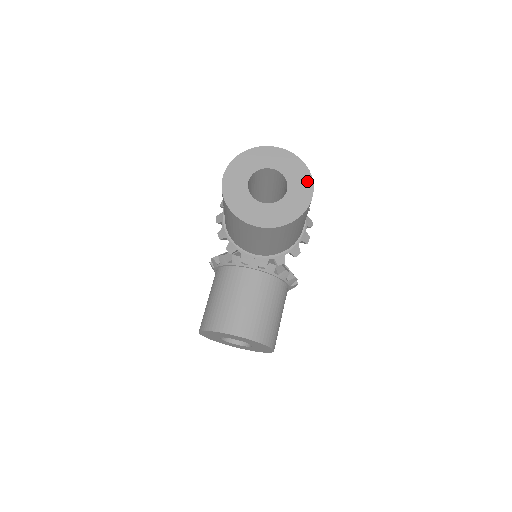
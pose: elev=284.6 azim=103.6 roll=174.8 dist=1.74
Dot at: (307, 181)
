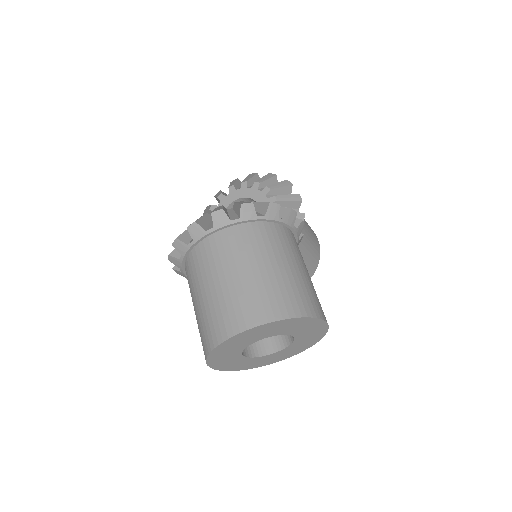
Dot at: (308, 322)
